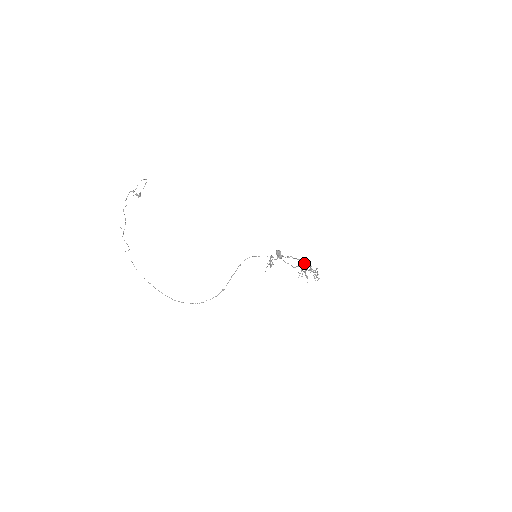
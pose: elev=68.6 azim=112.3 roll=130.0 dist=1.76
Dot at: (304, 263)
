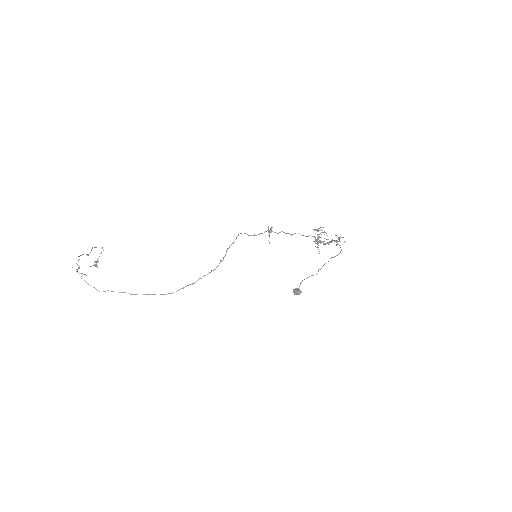
Dot at: occluded
